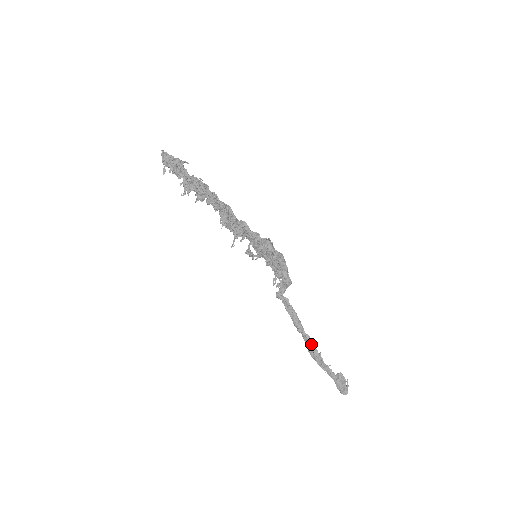
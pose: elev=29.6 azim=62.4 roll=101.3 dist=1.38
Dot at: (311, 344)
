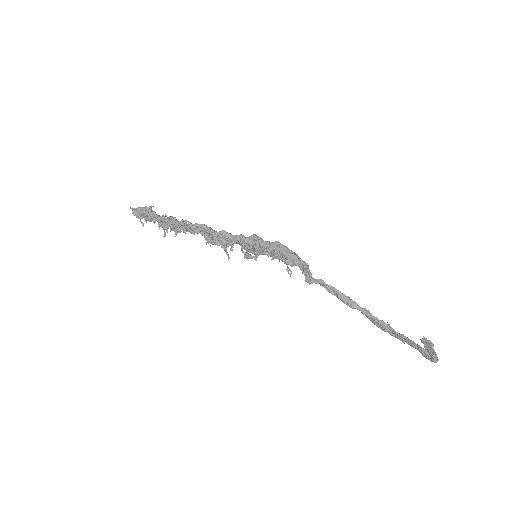
Dot at: (373, 317)
